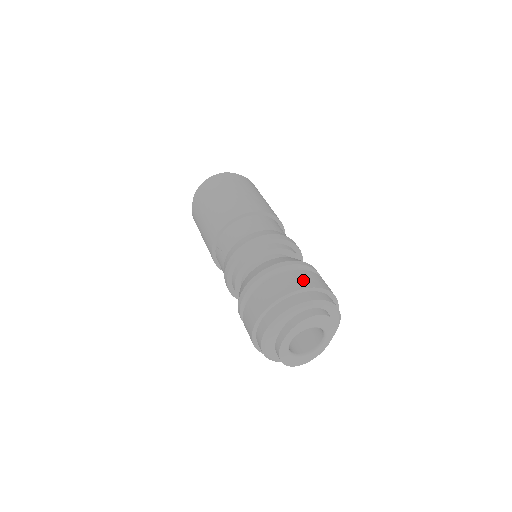
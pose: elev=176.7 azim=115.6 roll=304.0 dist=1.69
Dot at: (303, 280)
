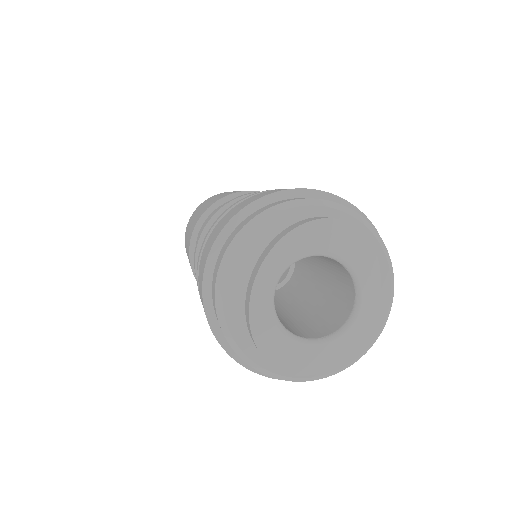
Dot at: occluded
